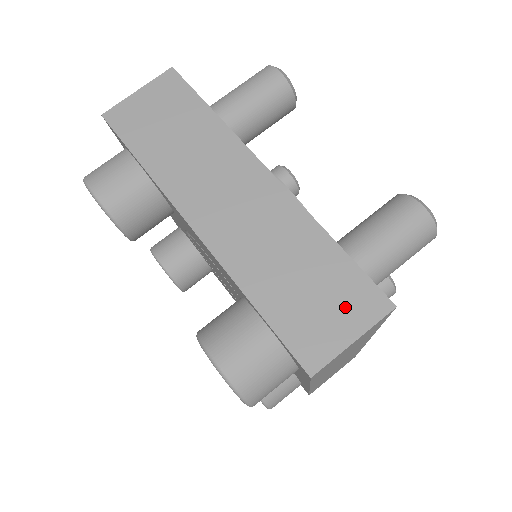
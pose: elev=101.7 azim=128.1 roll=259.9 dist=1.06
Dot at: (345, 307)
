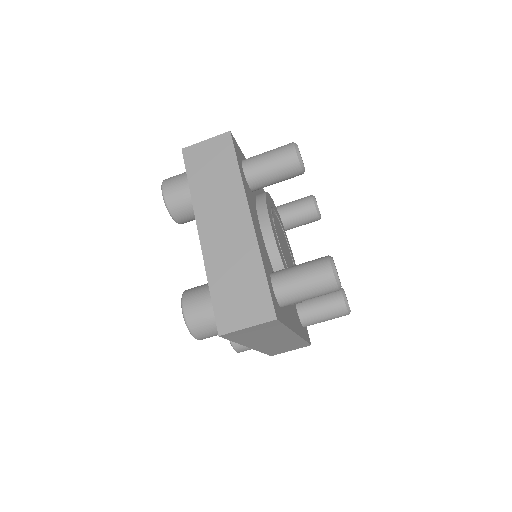
Dot at: (295, 348)
